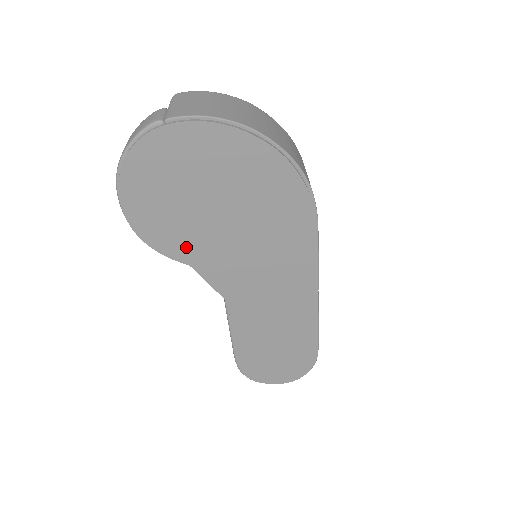
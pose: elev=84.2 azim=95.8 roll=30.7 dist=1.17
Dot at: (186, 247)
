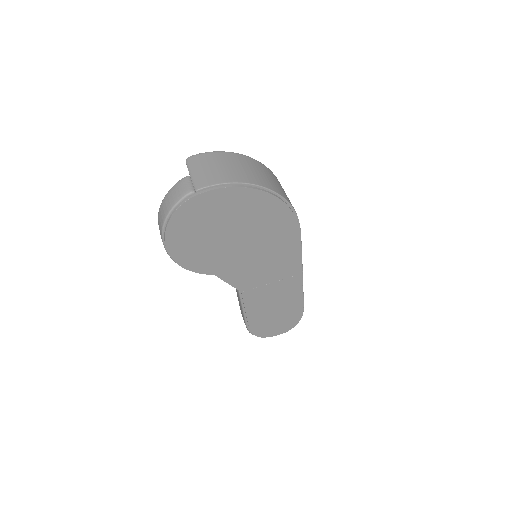
Dot at: (212, 264)
